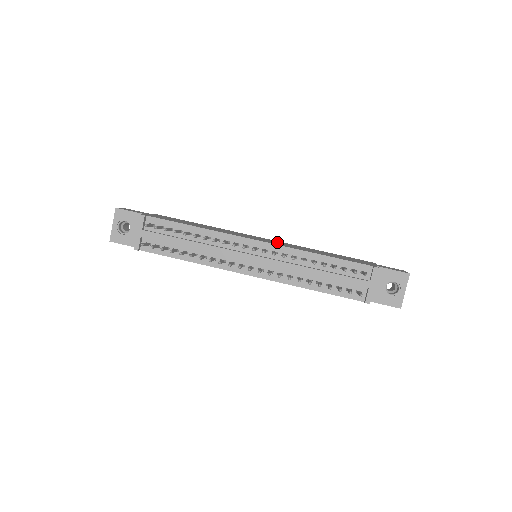
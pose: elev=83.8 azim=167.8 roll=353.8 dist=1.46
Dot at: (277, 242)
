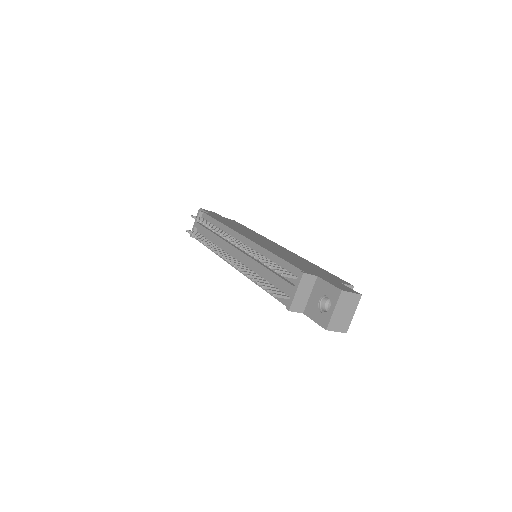
Dot at: (276, 247)
